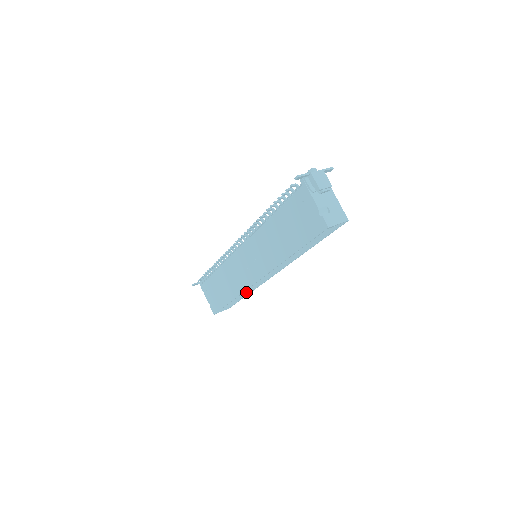
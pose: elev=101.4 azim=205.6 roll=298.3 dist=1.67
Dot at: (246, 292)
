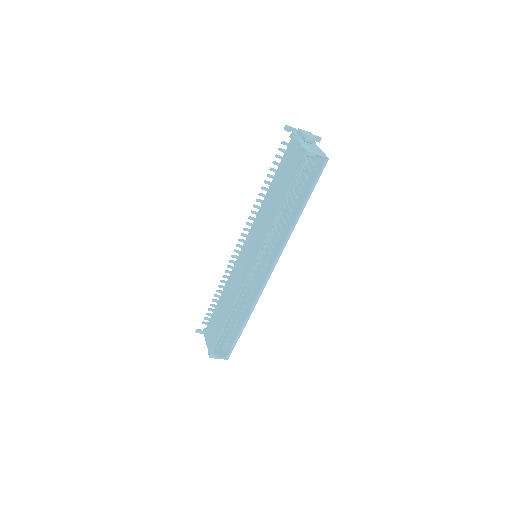
Dot at: (245, 318)
